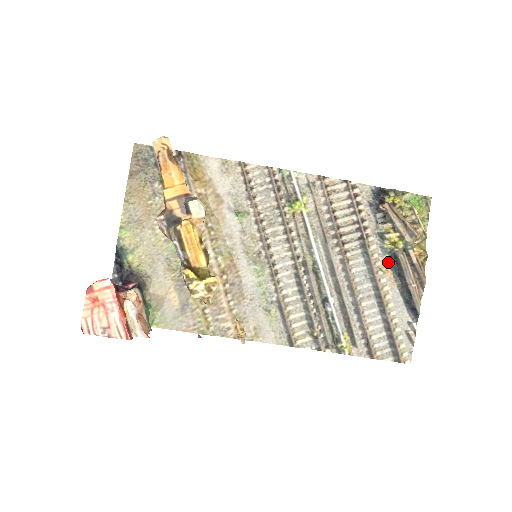
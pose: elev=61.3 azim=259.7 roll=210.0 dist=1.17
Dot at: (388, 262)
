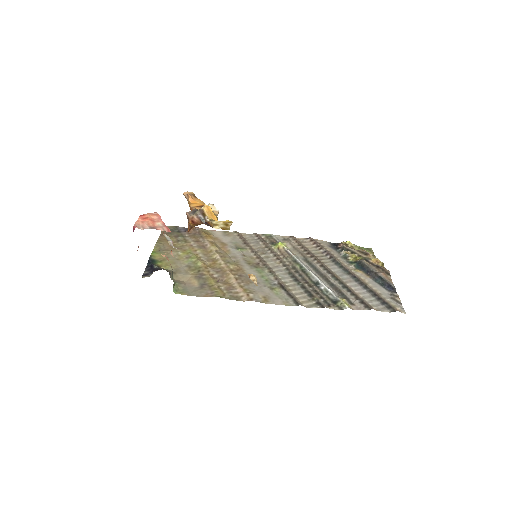
Dot at: (356, 268)
